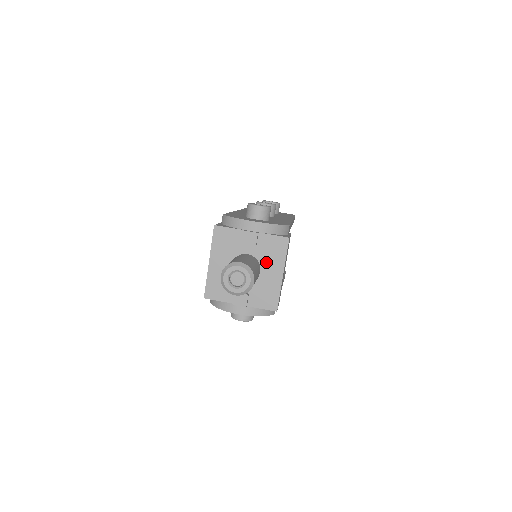
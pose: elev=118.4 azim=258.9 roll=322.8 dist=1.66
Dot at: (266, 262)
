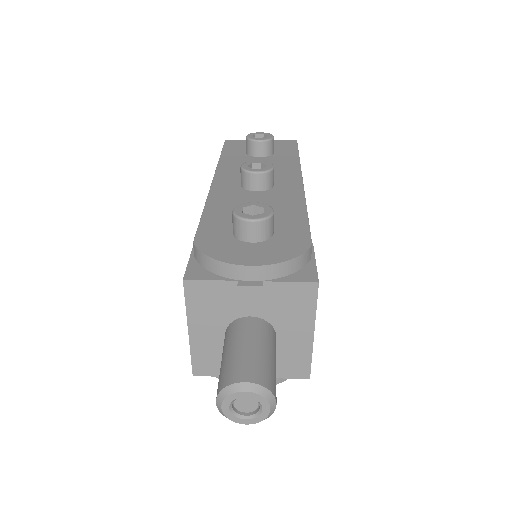
Dot at: (283, 321)
